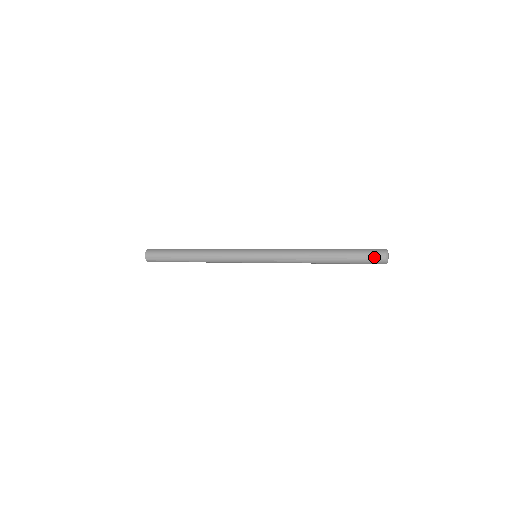
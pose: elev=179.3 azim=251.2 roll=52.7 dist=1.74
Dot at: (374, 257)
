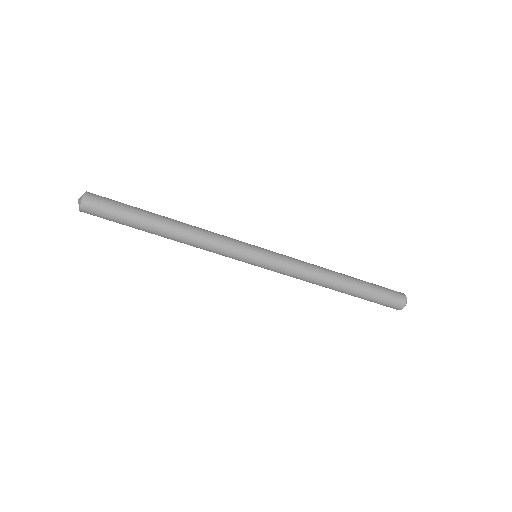
Dot at: (394, 291)
